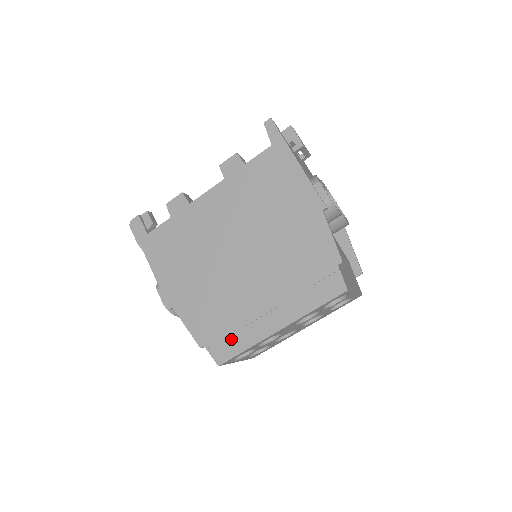
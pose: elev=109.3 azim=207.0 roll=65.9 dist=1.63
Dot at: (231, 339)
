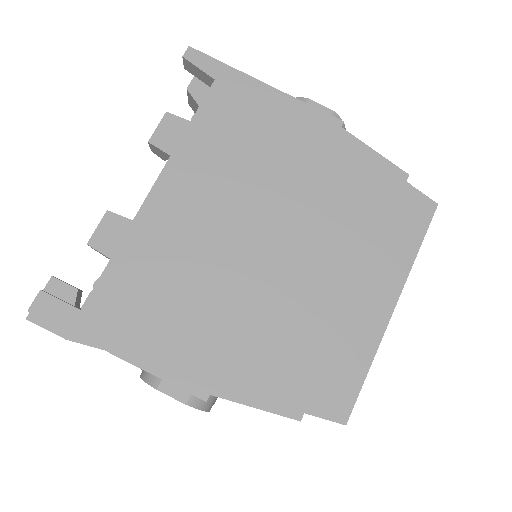
Dot at: (337, 371)
